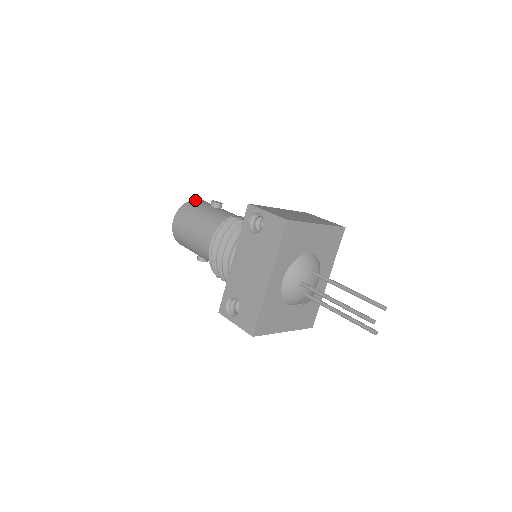
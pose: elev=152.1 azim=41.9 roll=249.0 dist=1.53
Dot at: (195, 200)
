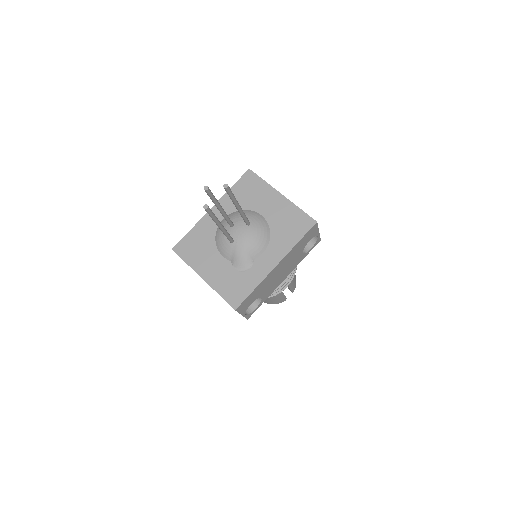
Dot at: occluded
